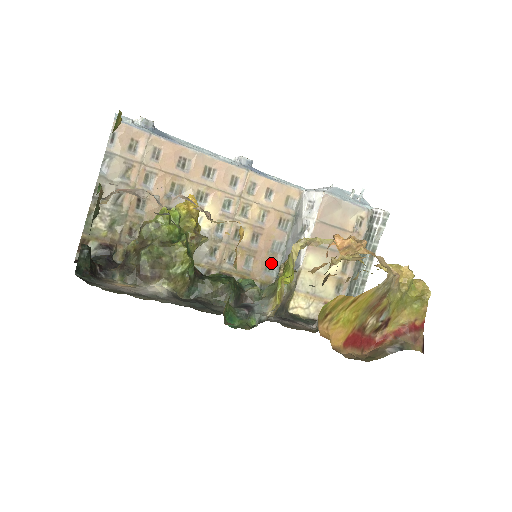
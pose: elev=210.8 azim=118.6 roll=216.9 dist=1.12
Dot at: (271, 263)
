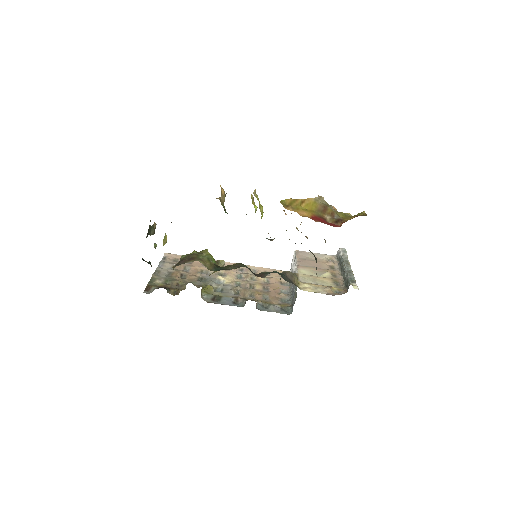
Dot at: (284, 299)
